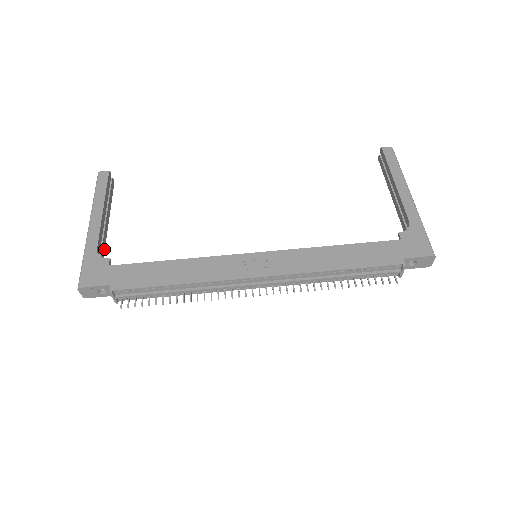
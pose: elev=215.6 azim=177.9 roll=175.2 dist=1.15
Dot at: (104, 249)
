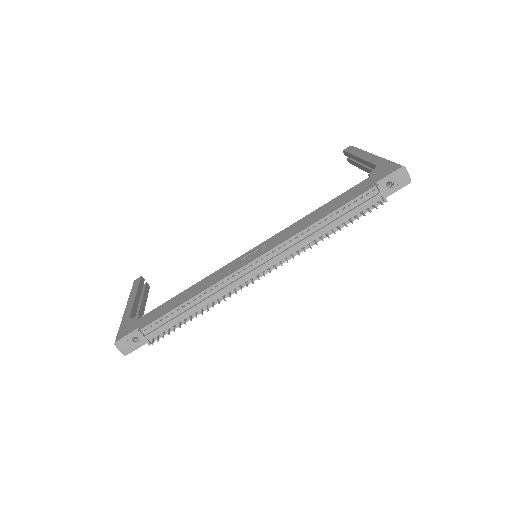
Dot at: occluded
